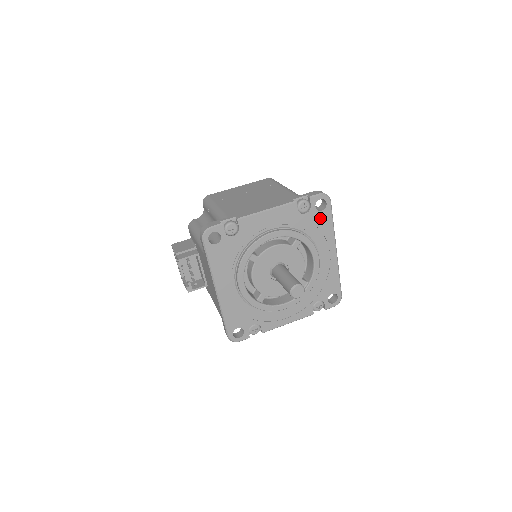
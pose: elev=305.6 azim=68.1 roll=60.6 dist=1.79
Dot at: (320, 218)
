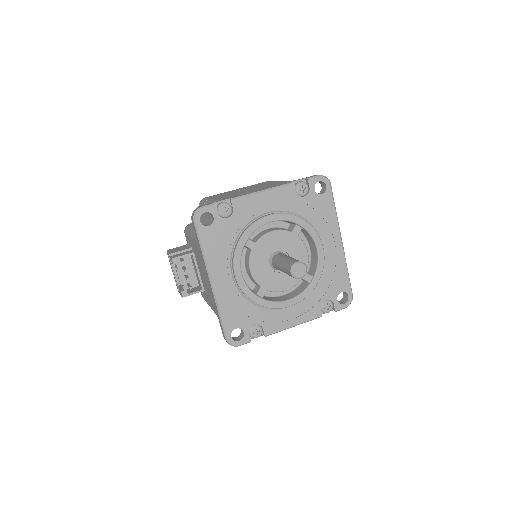
Dot at: (321, 202)
